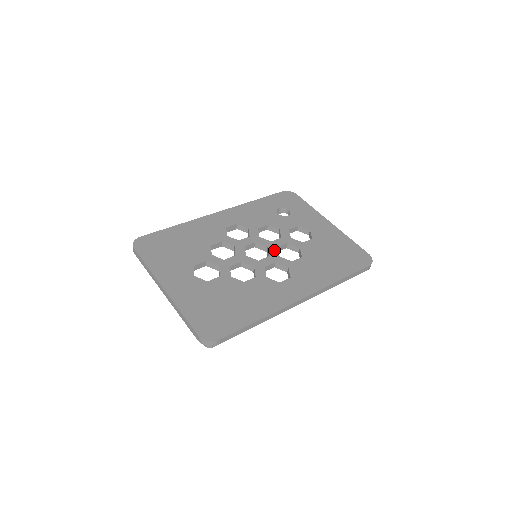
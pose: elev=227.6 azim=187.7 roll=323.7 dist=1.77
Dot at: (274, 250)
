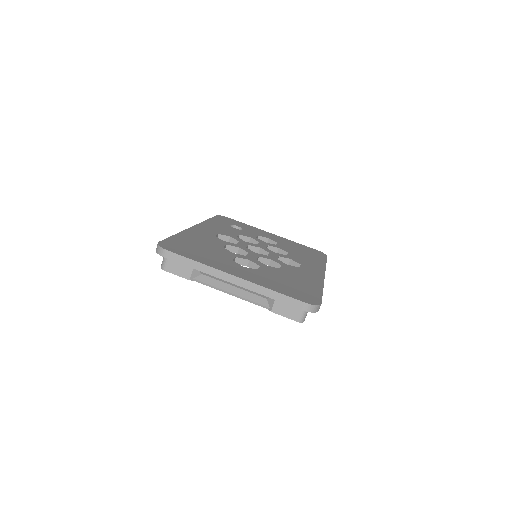
Dot at: (267, 249)
